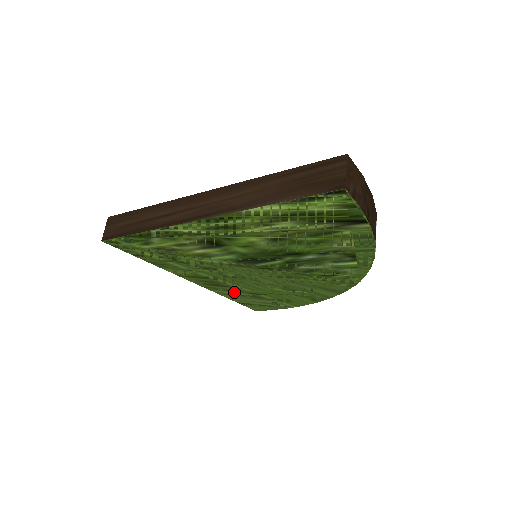
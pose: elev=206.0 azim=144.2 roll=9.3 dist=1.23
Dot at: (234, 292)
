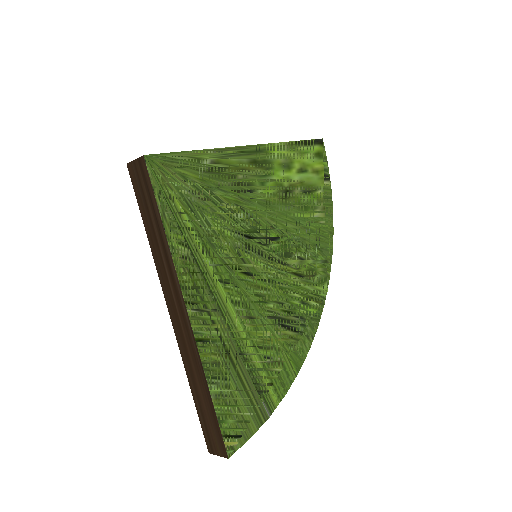
Dot at: (225, 352)
